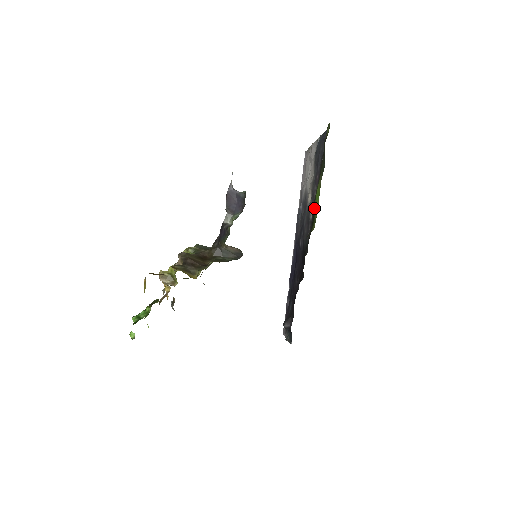
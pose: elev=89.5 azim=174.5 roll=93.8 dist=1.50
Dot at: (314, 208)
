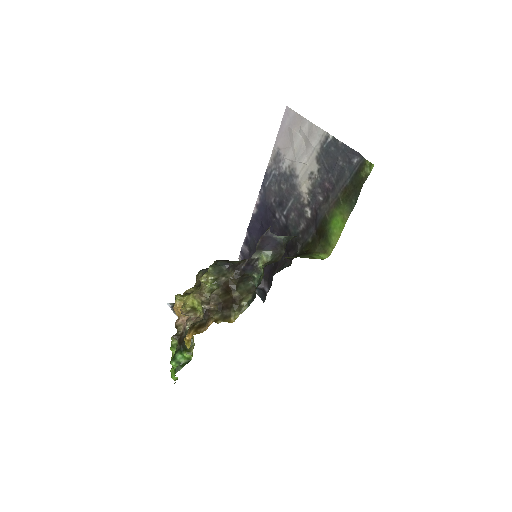
Dot at: (328, 228)
